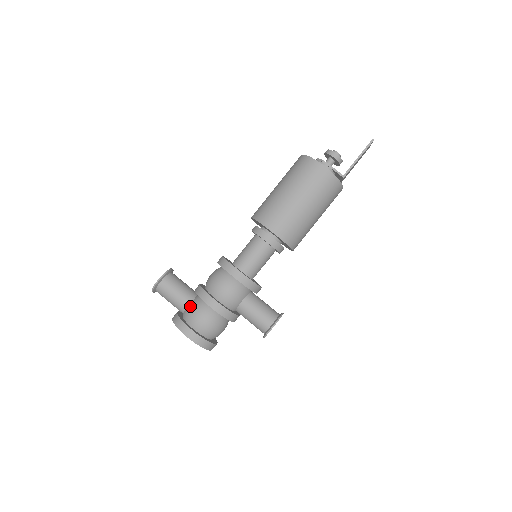
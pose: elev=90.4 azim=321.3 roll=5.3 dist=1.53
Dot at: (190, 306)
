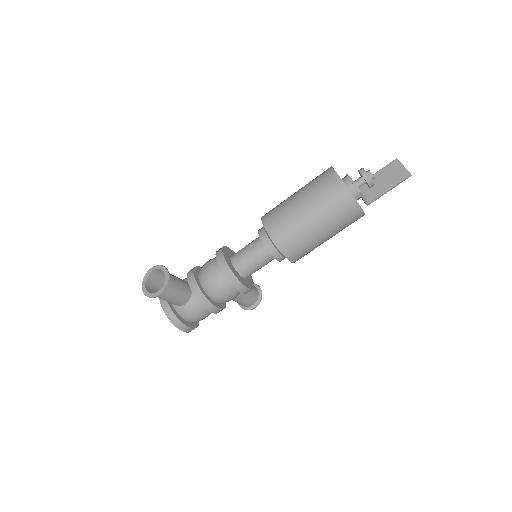
Dot at: (188, 307)
